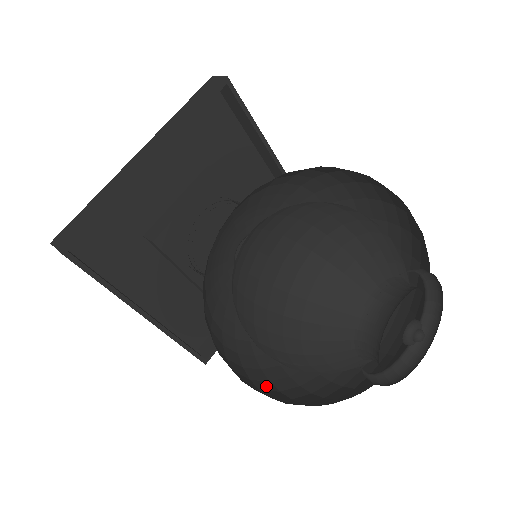
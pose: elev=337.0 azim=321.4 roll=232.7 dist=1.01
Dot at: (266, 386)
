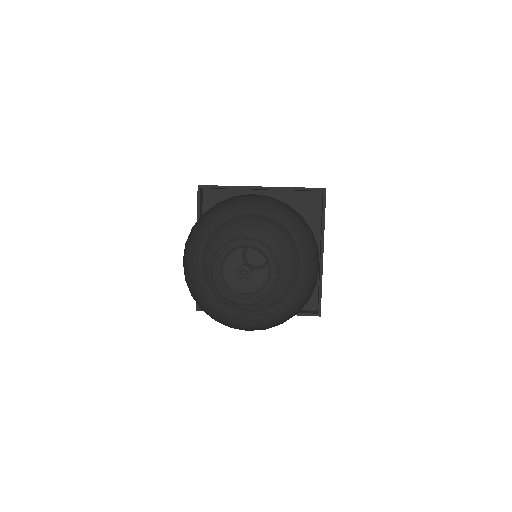
Dot at: (192, 285)
